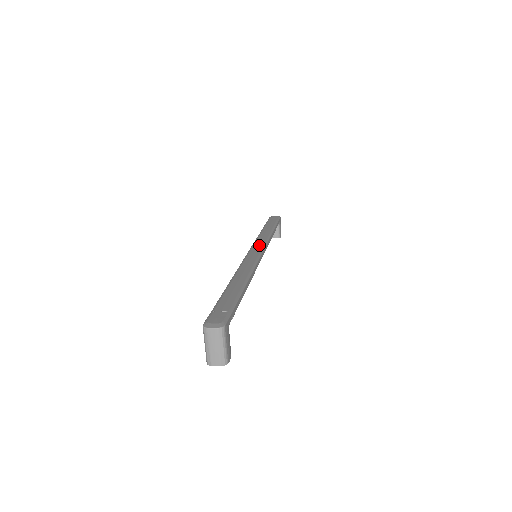
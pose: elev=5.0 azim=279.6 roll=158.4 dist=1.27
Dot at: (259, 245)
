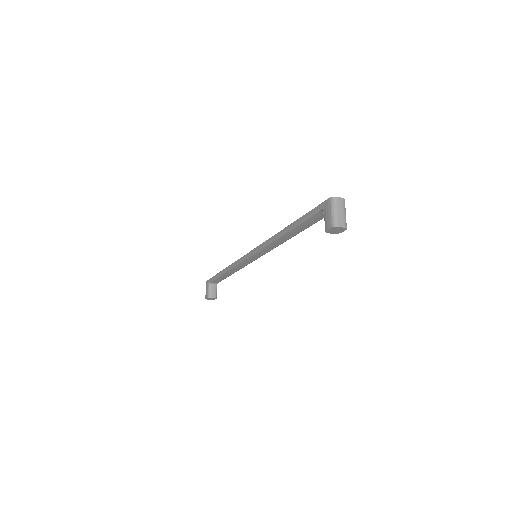
Dot at: occluded
